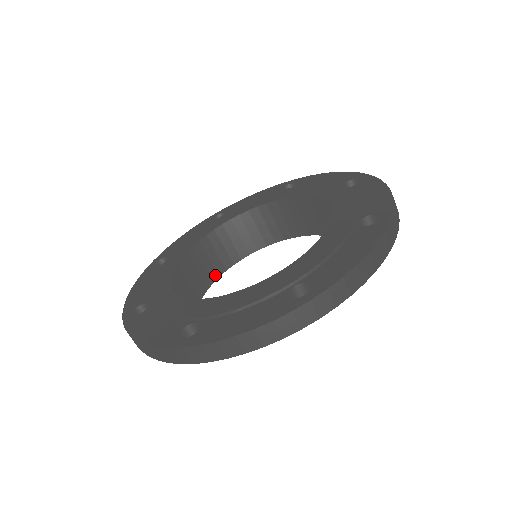
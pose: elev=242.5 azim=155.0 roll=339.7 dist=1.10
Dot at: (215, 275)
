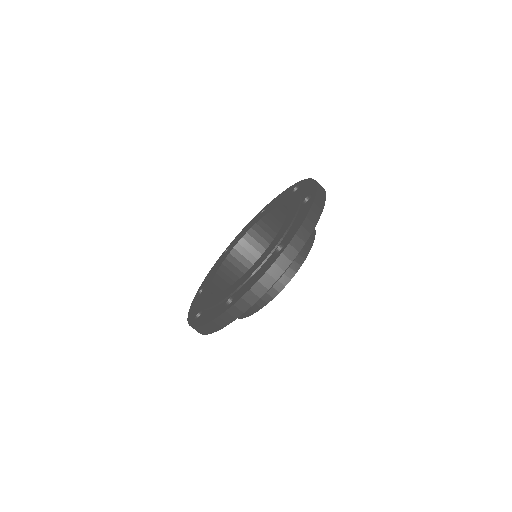
Dot at: (260, 256)
